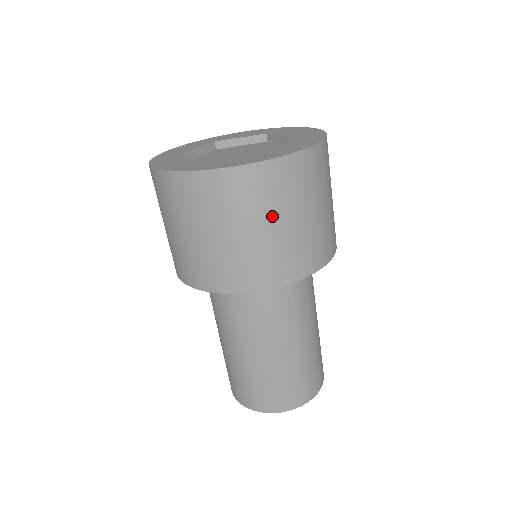
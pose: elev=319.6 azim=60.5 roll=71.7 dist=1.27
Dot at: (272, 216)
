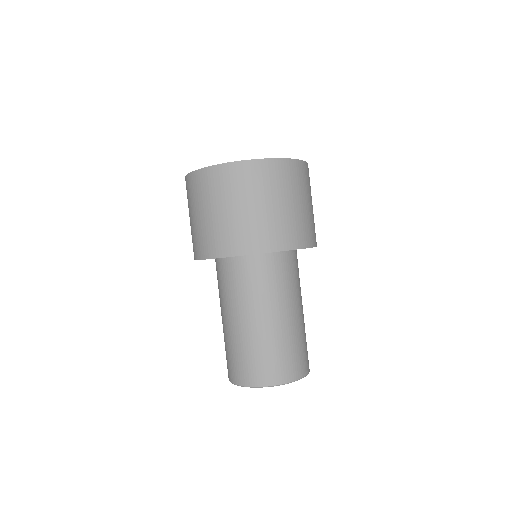
Dot at: (242, 200)
